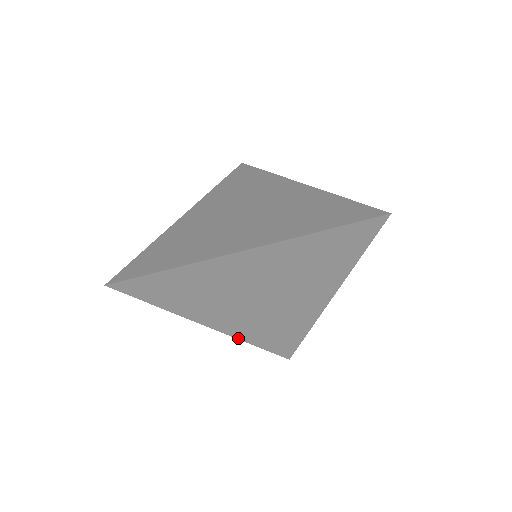
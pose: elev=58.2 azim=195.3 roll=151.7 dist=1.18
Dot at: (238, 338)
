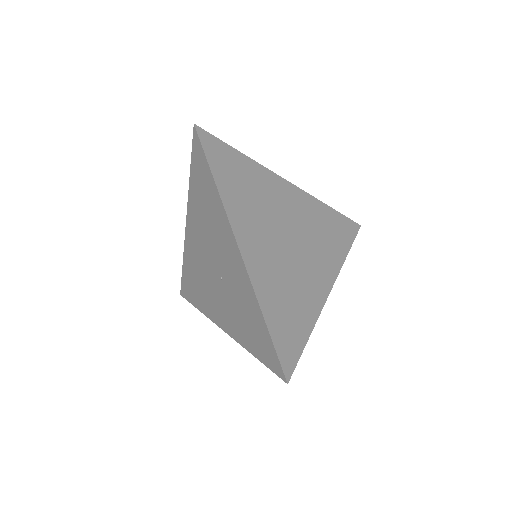
Dot at: (209, 317)
